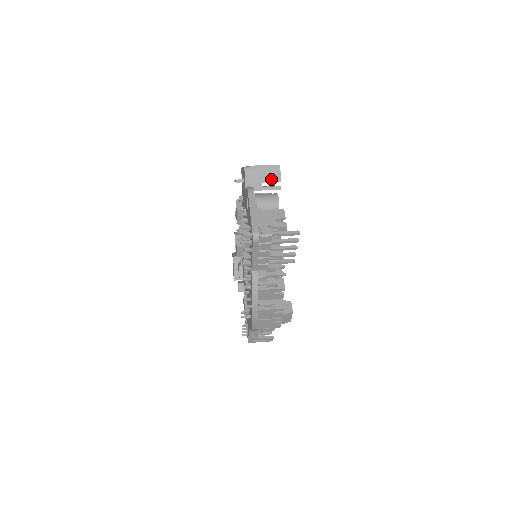
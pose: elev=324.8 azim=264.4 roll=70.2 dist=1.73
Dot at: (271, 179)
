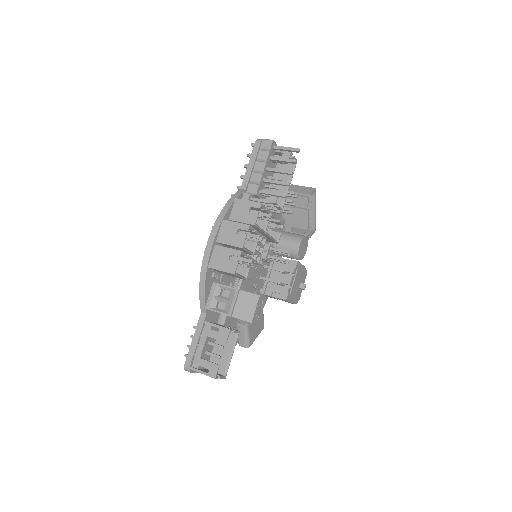
Dot at: (303, 192)
